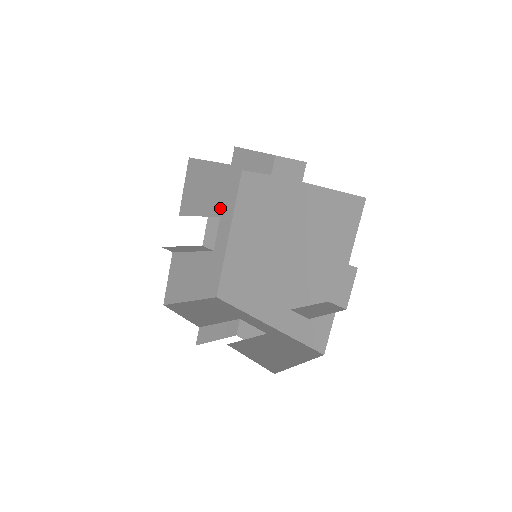
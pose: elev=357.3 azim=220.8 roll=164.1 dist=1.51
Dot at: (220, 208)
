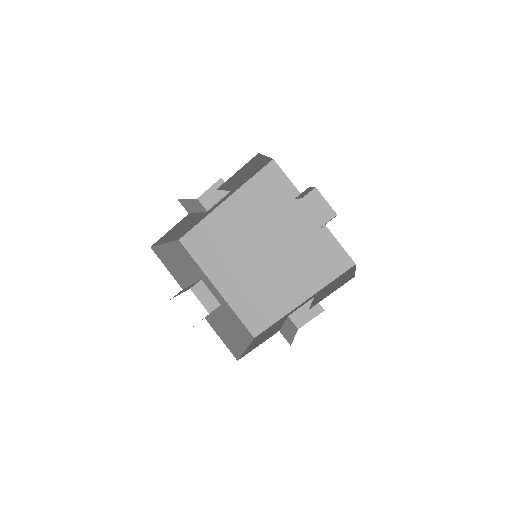
Dot at: (237, 185)
